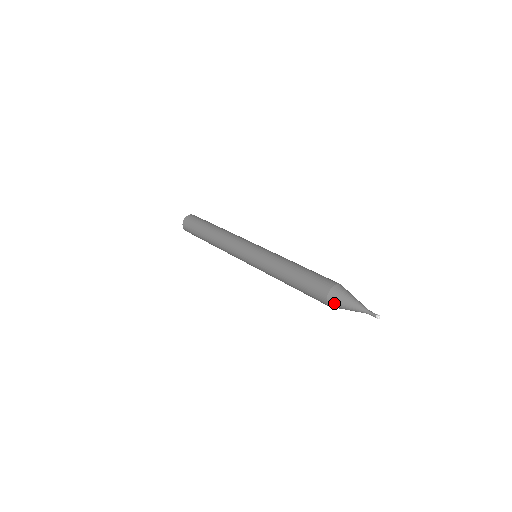
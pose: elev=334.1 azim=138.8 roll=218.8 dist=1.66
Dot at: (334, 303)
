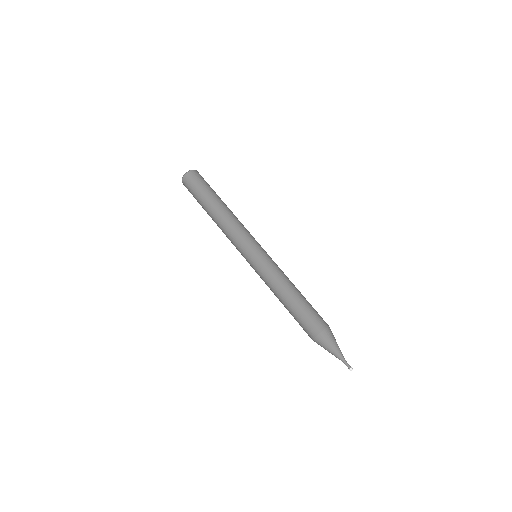
Dot at: occluded
